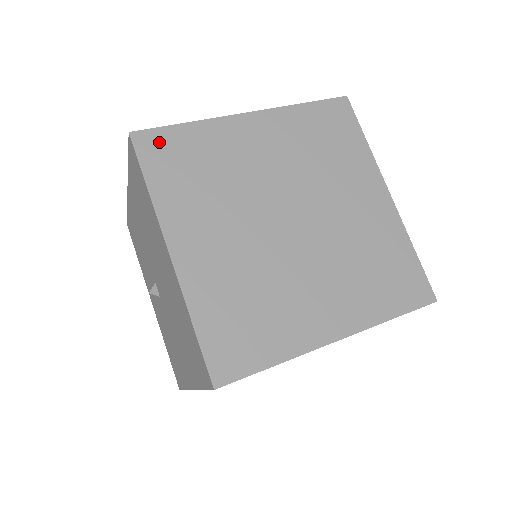
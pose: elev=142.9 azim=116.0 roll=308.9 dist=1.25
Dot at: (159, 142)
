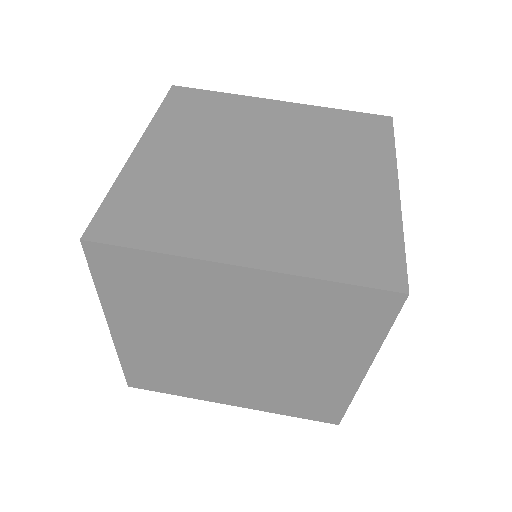
Dot at: (115, 259)
